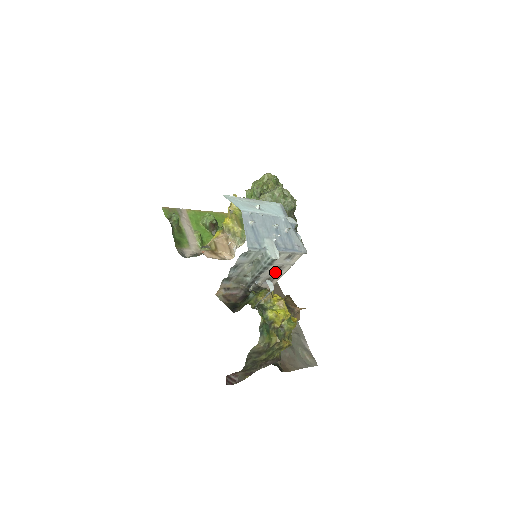
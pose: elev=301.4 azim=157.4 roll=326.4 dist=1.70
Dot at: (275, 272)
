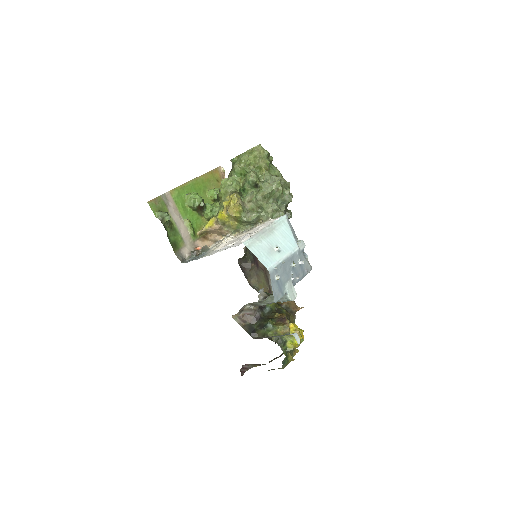
Dot at: occluded
